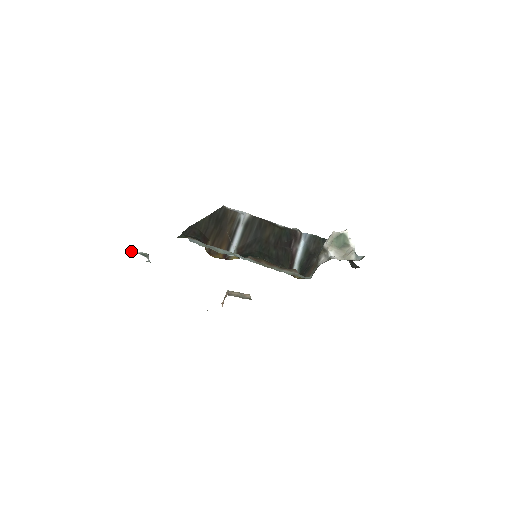
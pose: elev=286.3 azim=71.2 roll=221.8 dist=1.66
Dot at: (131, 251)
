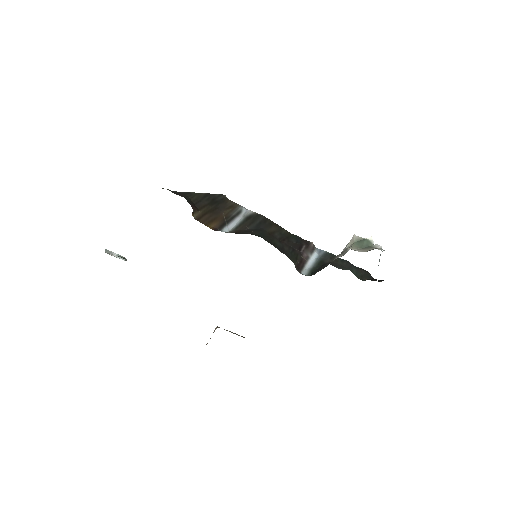
Dot at: (107, 251)
